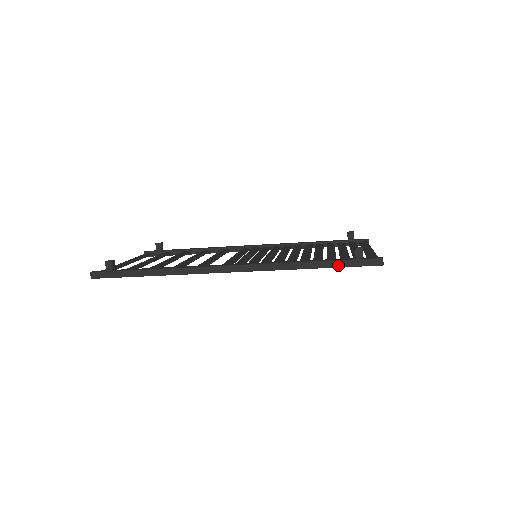
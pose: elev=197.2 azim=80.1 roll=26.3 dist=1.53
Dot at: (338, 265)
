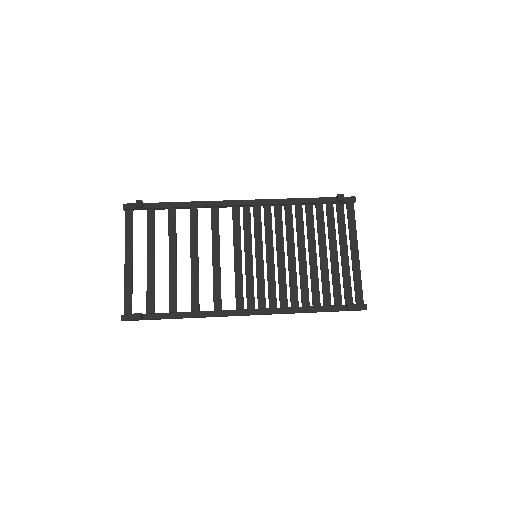
Dot at: occluded
